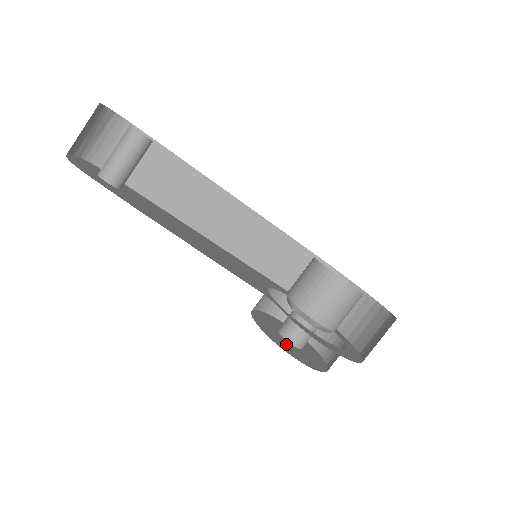
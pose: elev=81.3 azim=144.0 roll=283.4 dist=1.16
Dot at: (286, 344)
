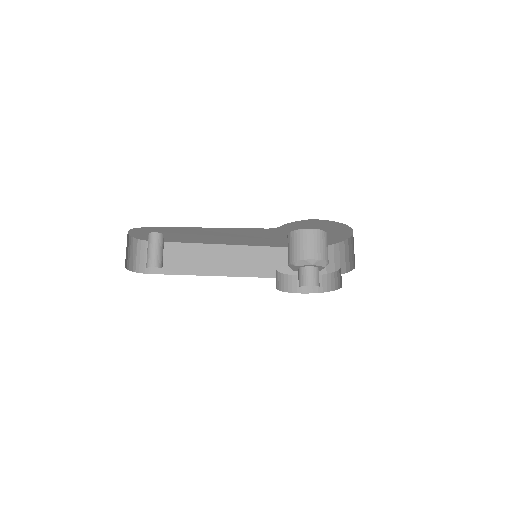
Dot at: occluded
